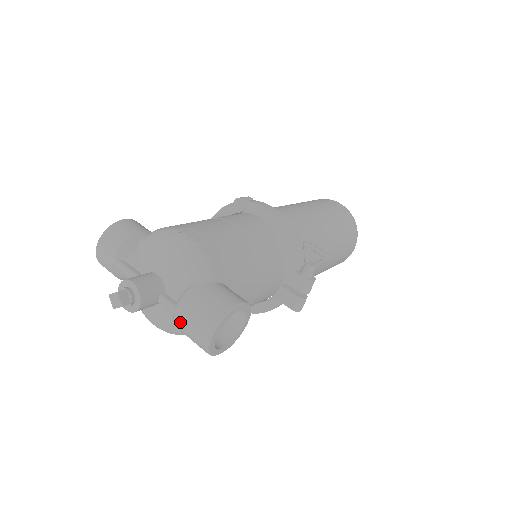
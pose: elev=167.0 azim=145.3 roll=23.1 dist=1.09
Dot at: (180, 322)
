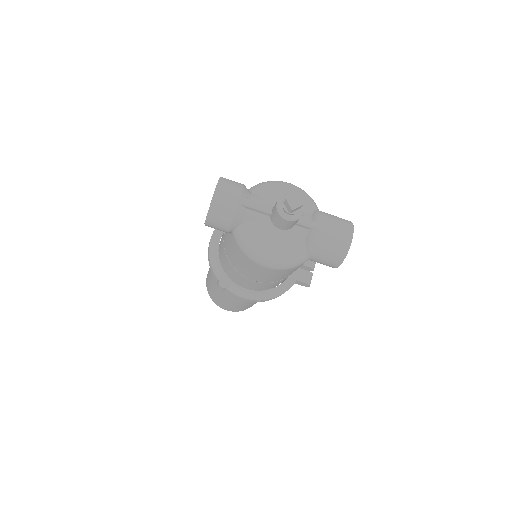
Dot at: (322, 232)
